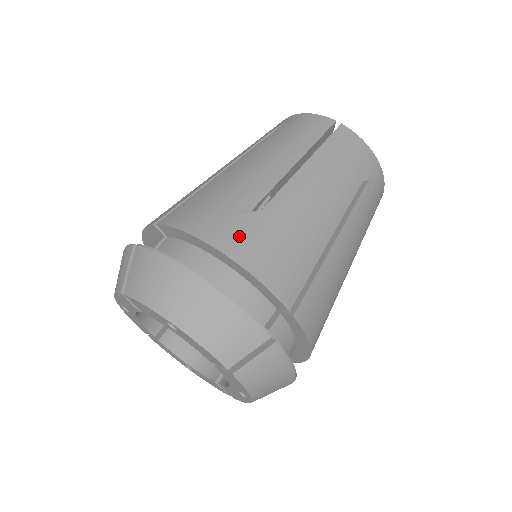
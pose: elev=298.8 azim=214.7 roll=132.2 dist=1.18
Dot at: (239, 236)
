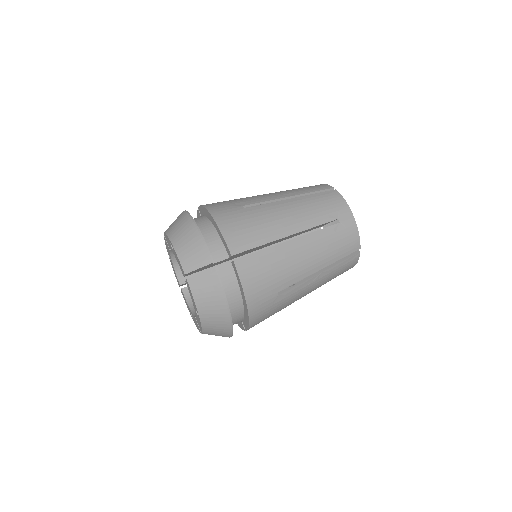
Dot at: (226, 212)
